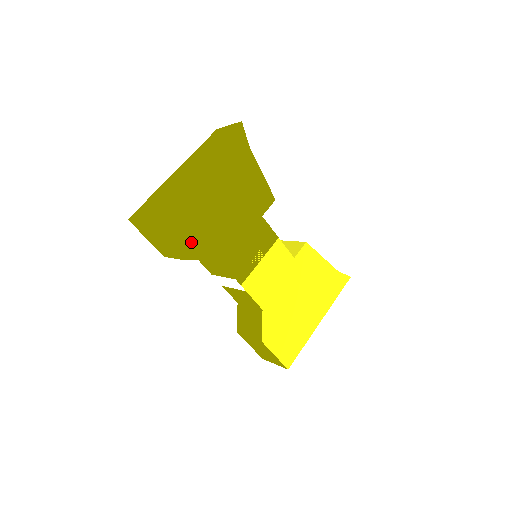
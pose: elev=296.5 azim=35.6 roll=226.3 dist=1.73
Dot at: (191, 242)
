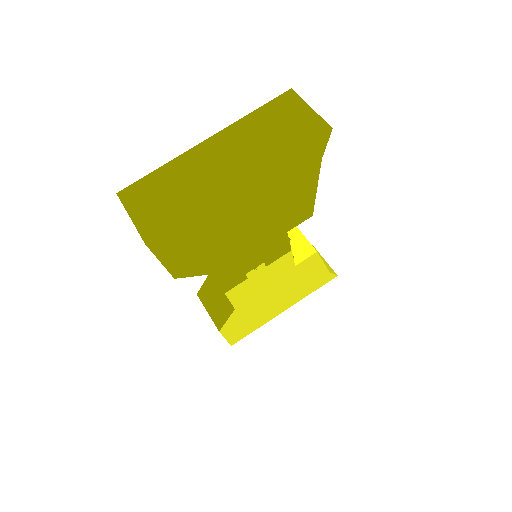
Dot at: (190, 262)
